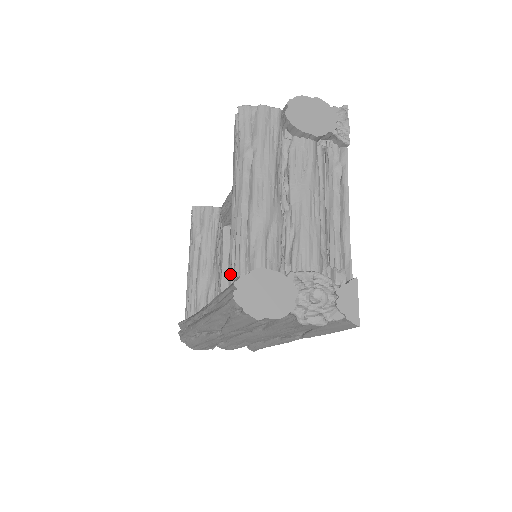
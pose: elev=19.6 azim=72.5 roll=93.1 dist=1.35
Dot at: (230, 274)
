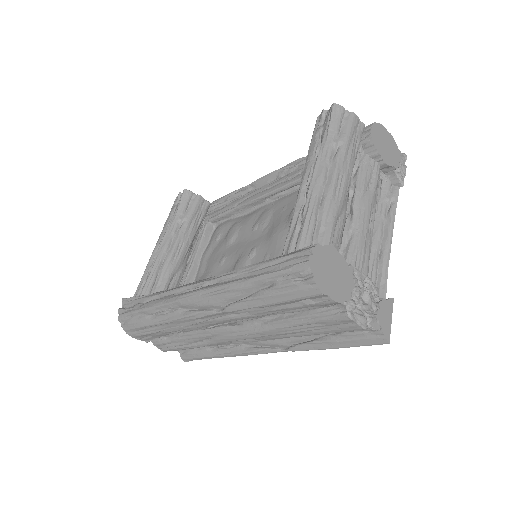
Dot at: (288, 244)
